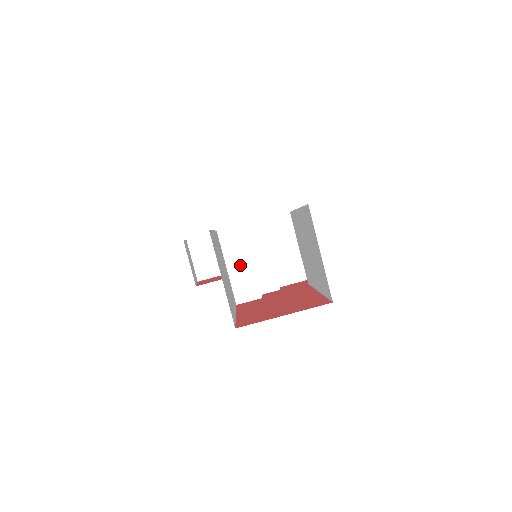
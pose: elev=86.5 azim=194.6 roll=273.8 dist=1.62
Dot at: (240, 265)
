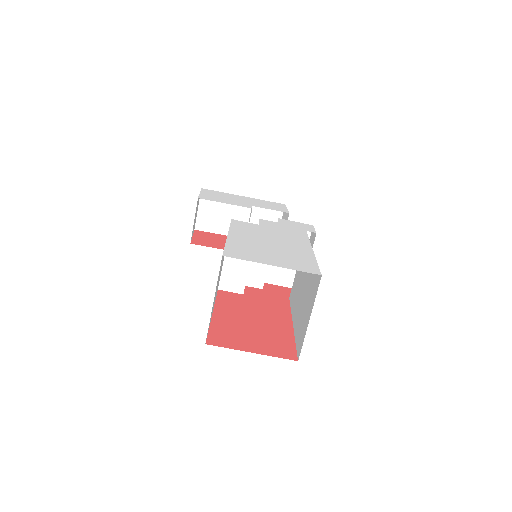
Dot at: occluded
